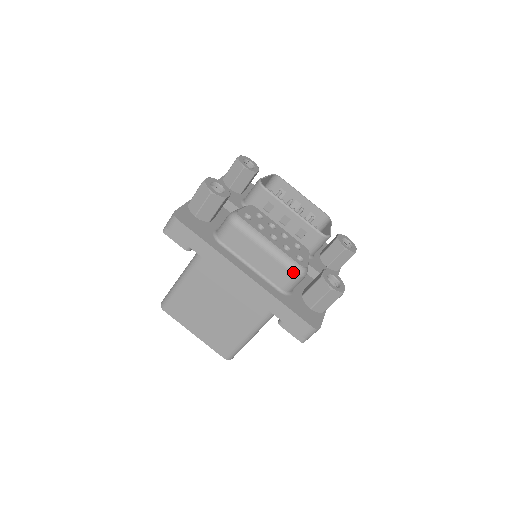
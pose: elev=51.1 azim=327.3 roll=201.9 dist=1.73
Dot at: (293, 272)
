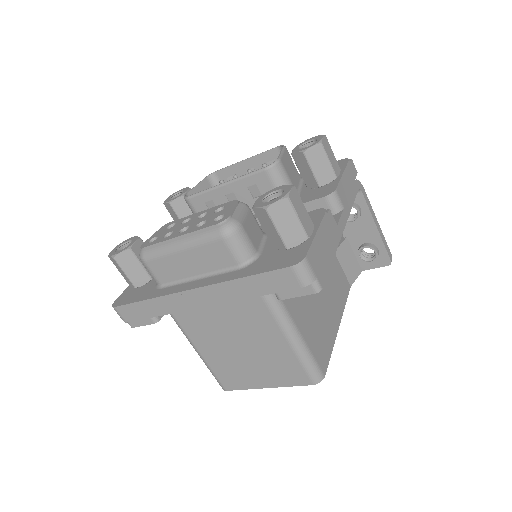
Dot at: (219, 238)
